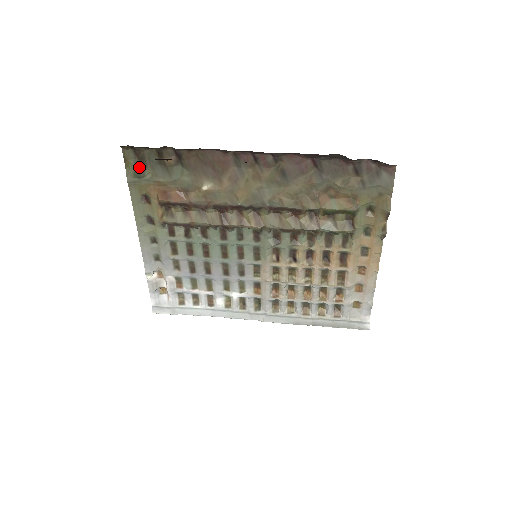
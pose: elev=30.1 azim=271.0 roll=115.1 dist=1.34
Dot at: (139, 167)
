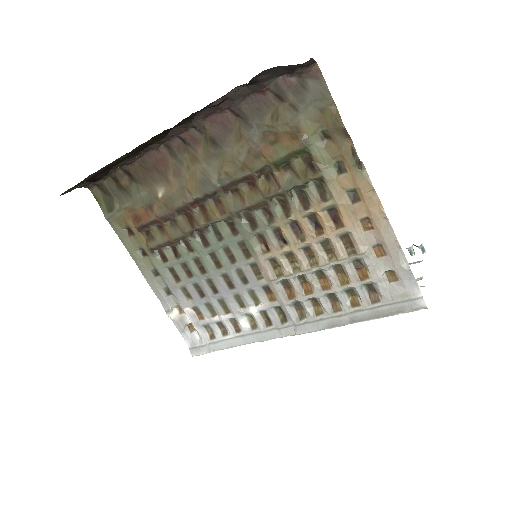
Dot at: (108, 201)
